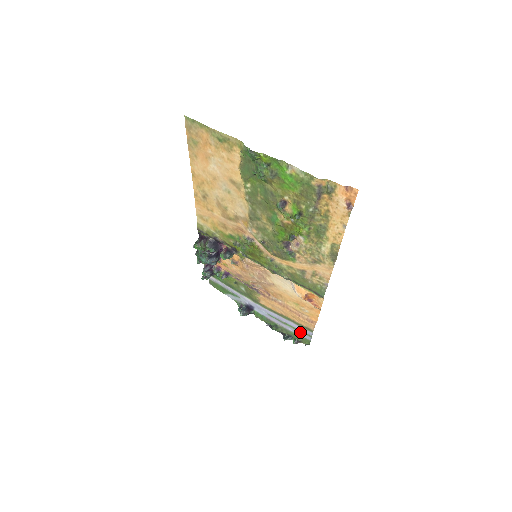
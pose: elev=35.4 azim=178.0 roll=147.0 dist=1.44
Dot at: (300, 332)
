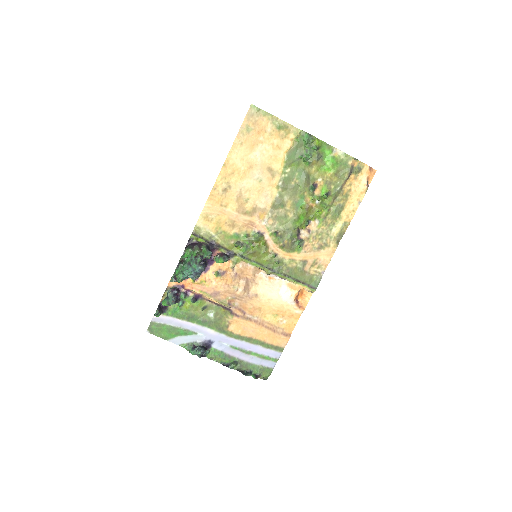
Dot at: (264, 360)
